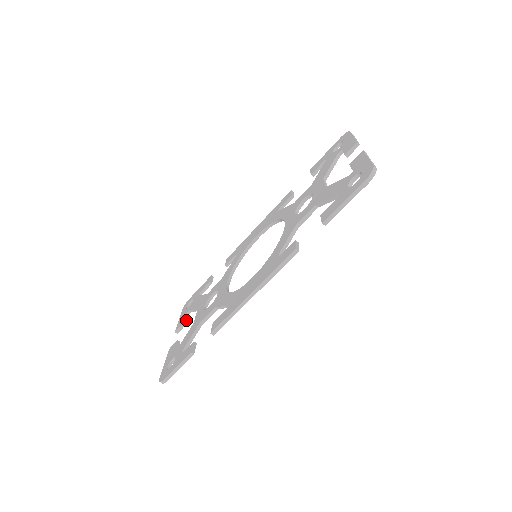
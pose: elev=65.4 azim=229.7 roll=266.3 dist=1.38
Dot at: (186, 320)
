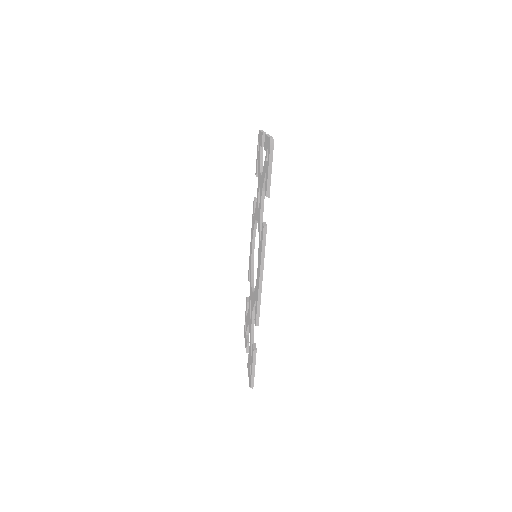
Dot at: (248, 339)
